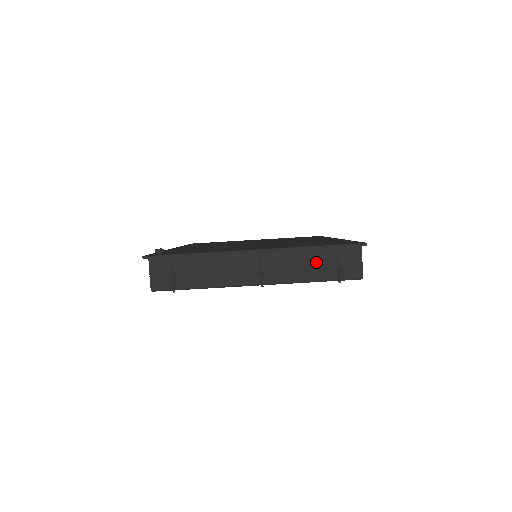
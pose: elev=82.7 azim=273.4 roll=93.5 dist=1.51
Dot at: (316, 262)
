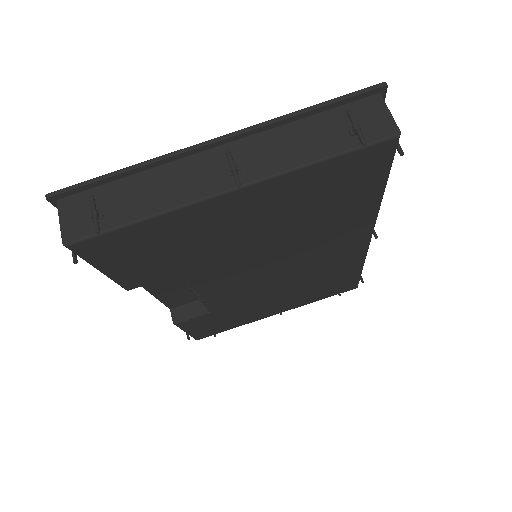
Dot at: (316, 132)
